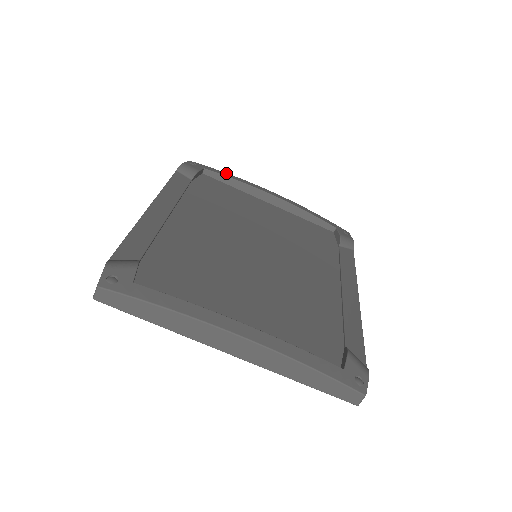
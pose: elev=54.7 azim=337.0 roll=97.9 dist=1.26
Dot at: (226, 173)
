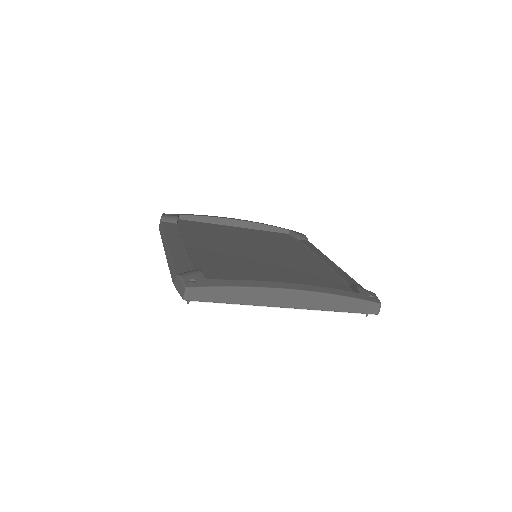
Dot at: occluded
